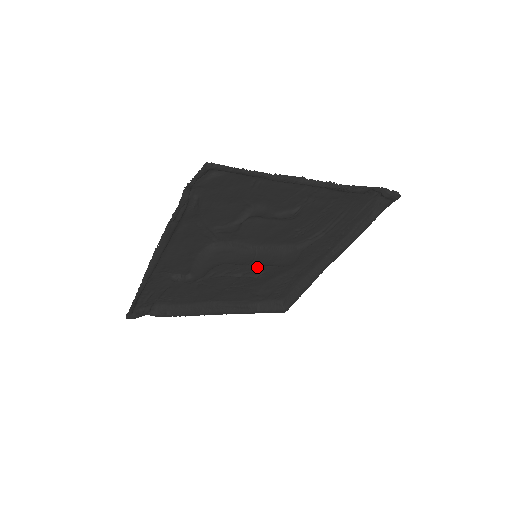
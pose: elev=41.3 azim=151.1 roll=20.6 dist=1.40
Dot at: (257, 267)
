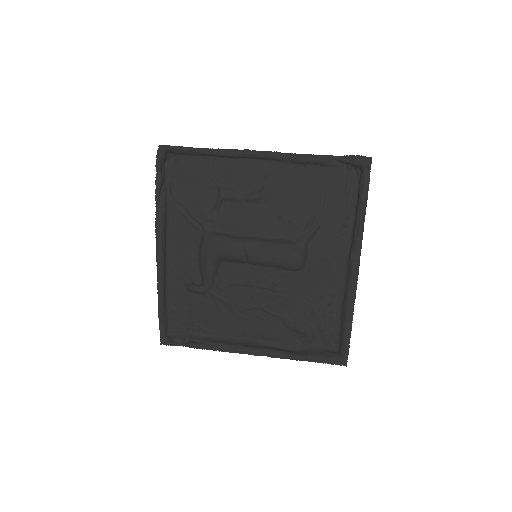
Dot at: (264, 272)
